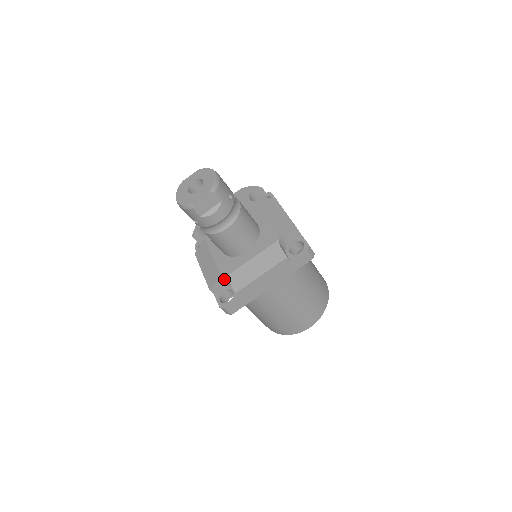
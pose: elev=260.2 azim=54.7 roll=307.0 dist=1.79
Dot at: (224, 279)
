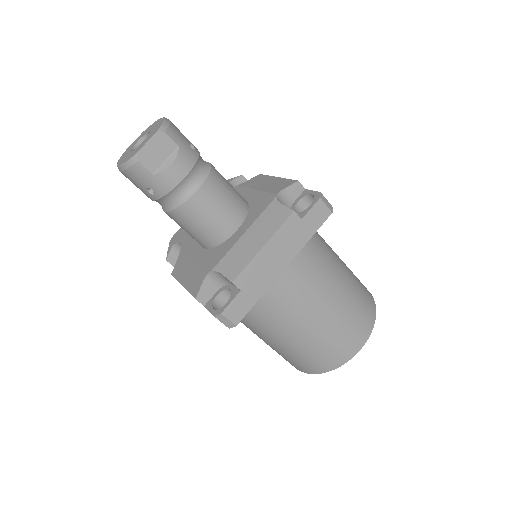
Dot at: (212, 274)
